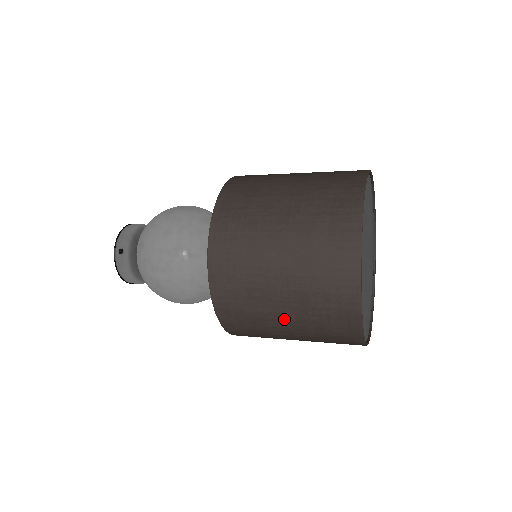
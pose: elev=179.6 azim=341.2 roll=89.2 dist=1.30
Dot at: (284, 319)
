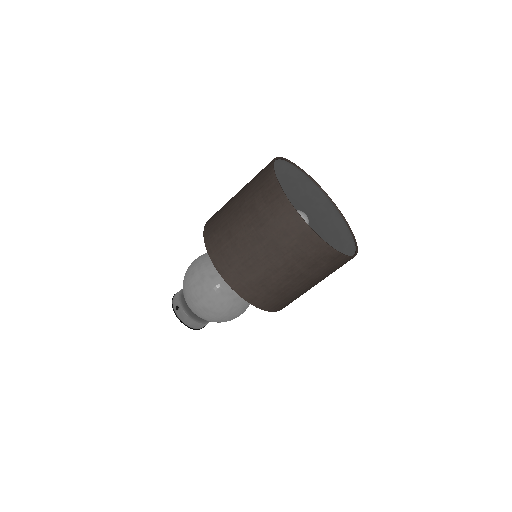
Dot at: (277, 268)
